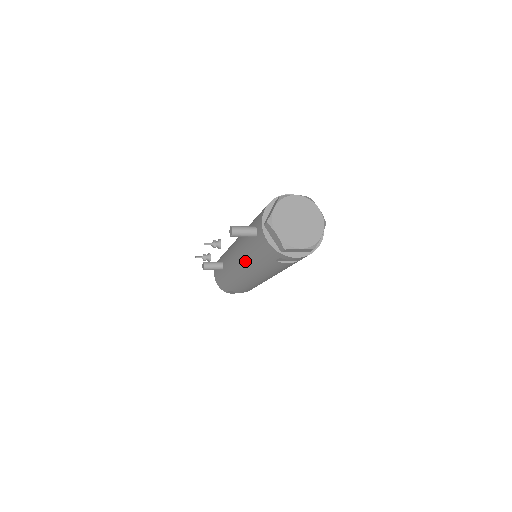
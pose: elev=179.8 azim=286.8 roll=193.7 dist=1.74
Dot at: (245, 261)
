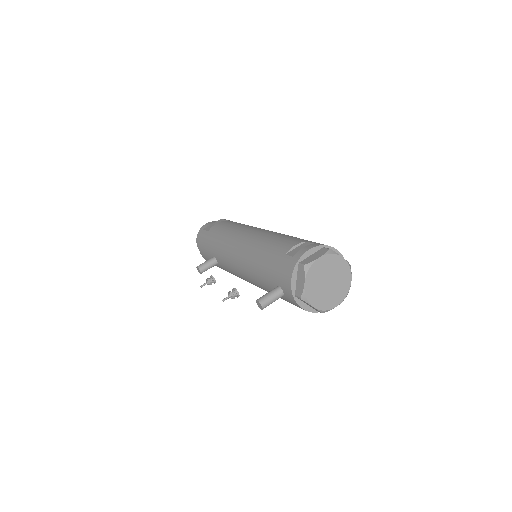
Dot at: occluded
